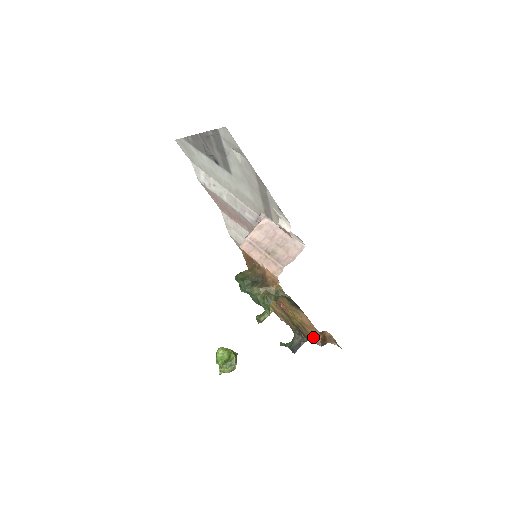
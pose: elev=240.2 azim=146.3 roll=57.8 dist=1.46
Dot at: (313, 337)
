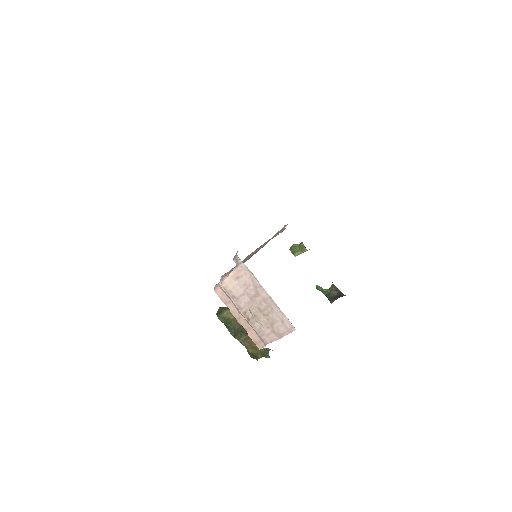
Dot at: occluded
